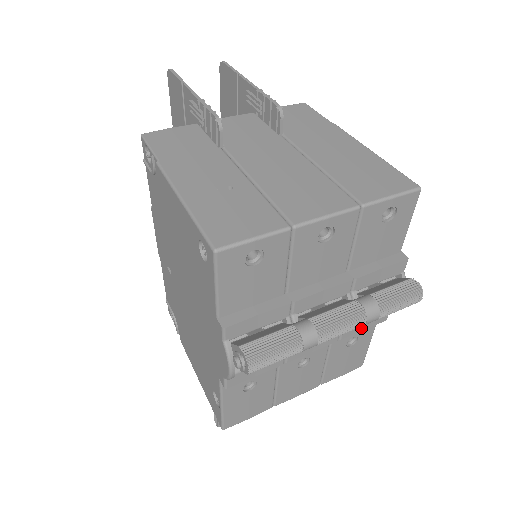
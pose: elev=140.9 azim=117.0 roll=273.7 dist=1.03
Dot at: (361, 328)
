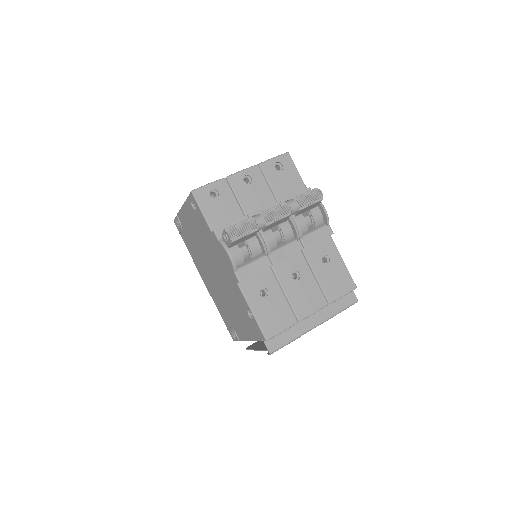
Dot at: (316, 240)
